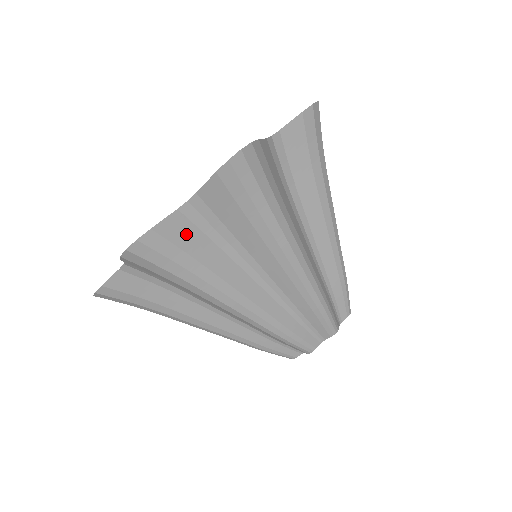
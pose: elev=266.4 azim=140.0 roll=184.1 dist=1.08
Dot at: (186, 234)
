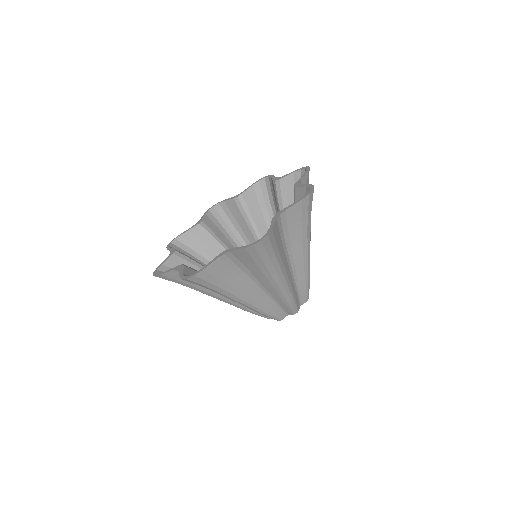
Dot at: occluded
